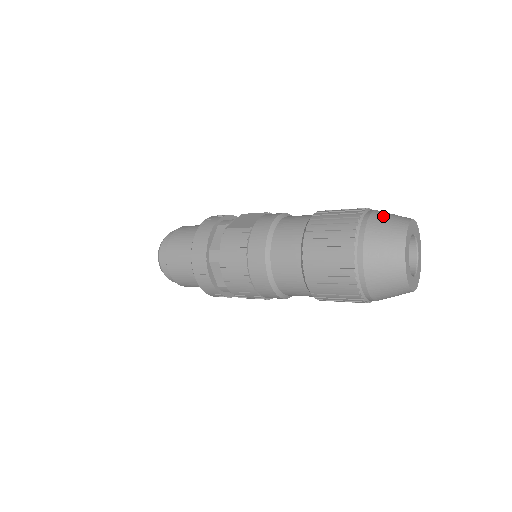
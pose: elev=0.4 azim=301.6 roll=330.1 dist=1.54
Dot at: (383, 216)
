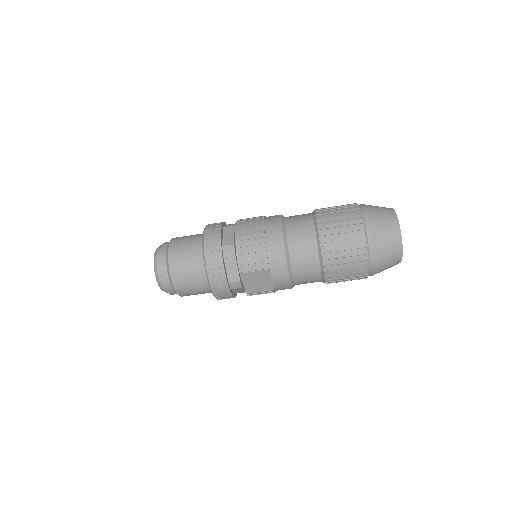
Dot at: occluded
